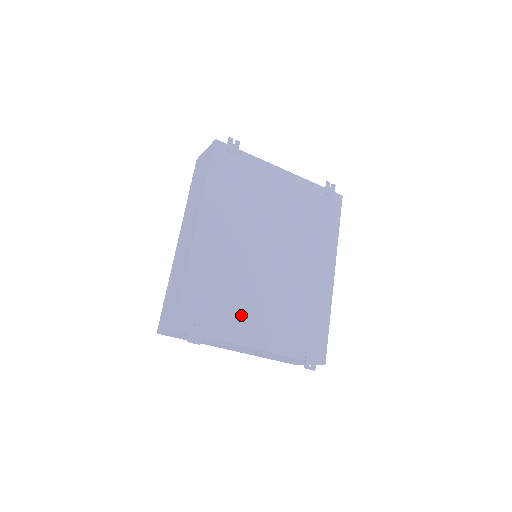
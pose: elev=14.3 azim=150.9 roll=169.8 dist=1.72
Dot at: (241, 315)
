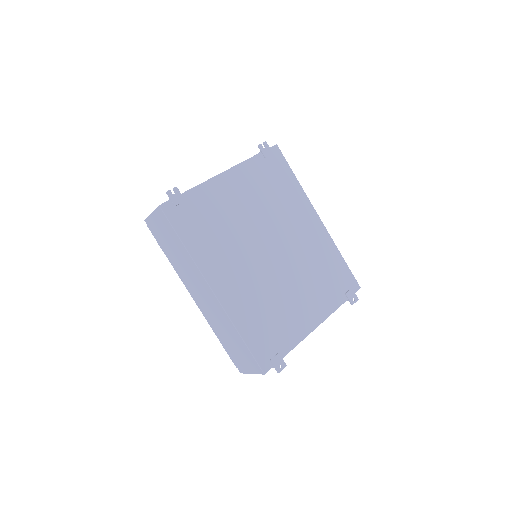
Dot at: (291, 317)
